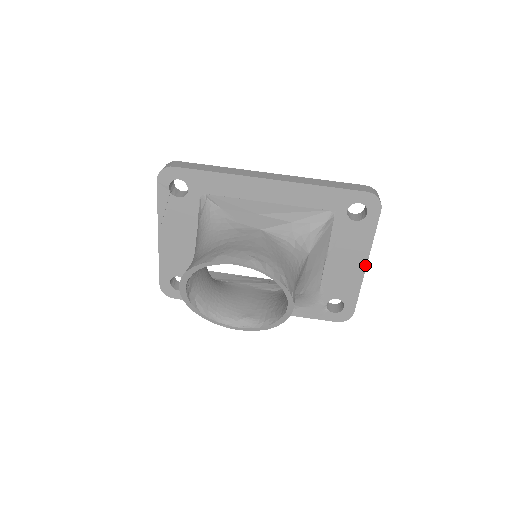
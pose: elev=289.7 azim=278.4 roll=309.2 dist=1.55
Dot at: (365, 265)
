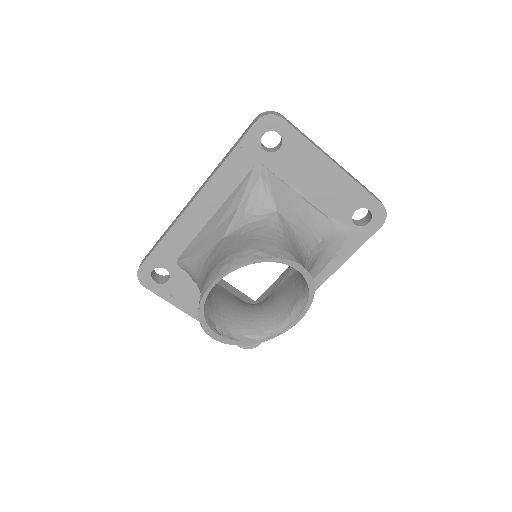
Dot at: (334, 165)
